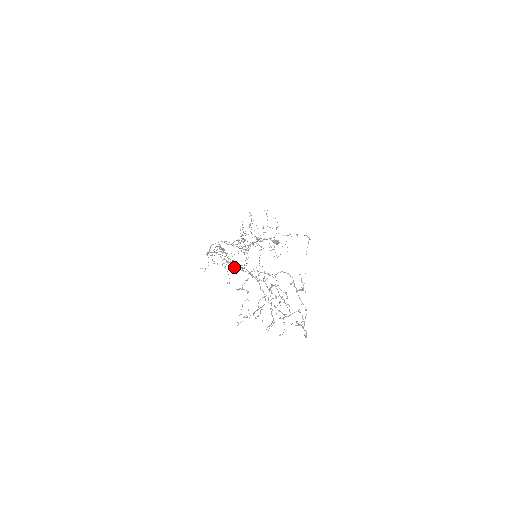
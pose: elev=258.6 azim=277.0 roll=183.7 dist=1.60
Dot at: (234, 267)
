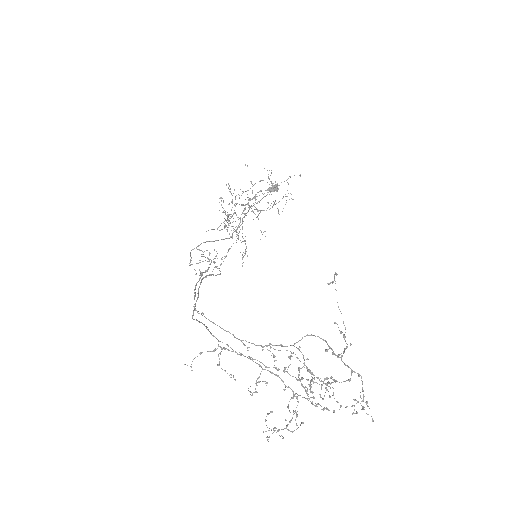
Dot at: occluded
